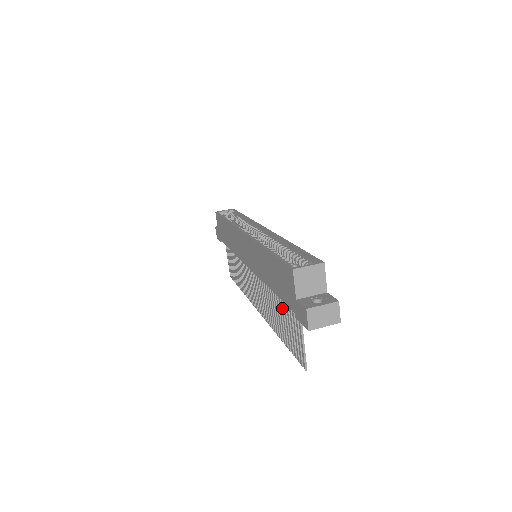
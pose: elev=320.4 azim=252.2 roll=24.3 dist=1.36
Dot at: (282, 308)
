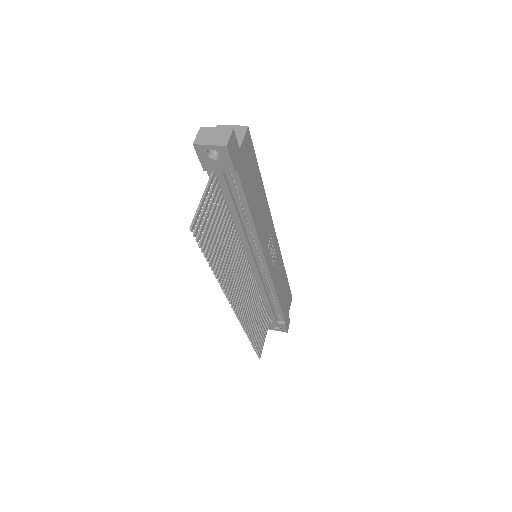
Dot at: (221, 220)
